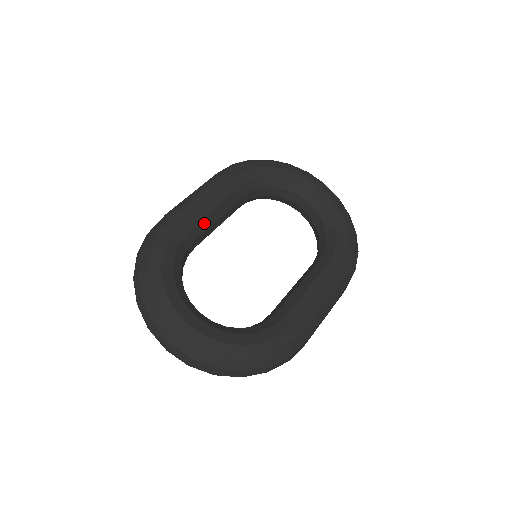
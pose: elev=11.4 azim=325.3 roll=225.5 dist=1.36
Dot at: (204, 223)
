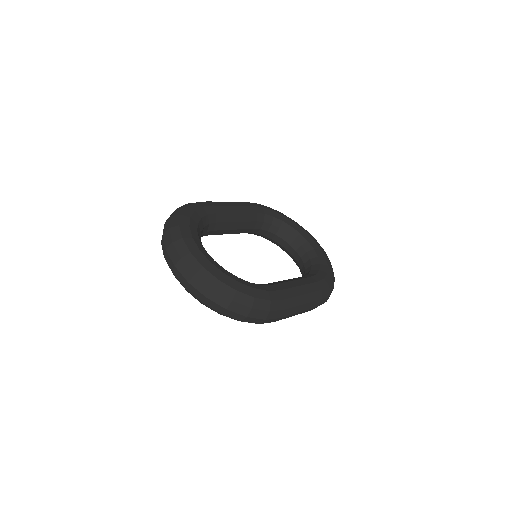
Dot at: (226, 216)
